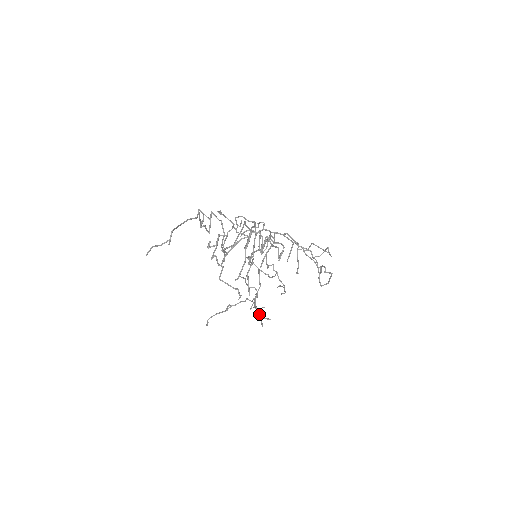
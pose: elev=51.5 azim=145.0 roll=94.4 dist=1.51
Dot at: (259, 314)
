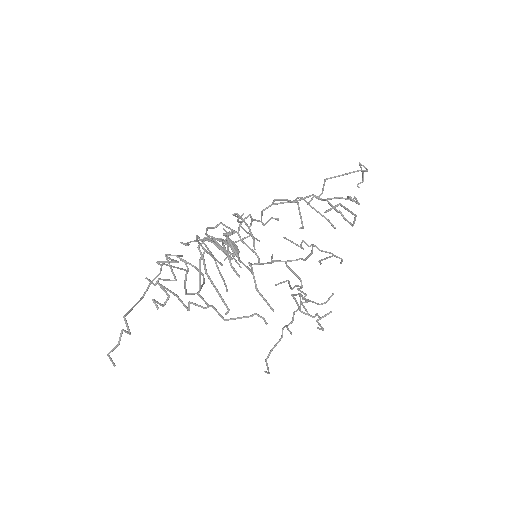
Dot at: (313, 317)
